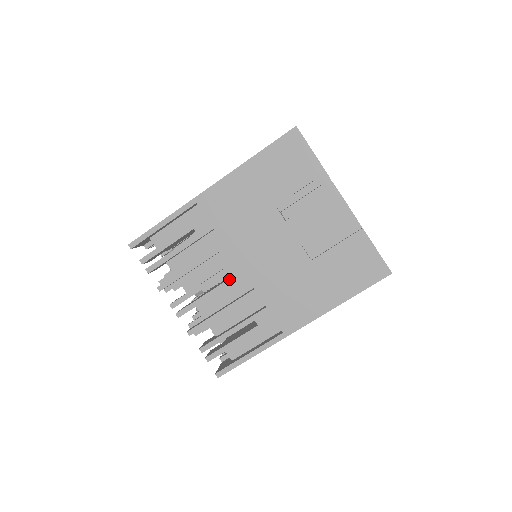
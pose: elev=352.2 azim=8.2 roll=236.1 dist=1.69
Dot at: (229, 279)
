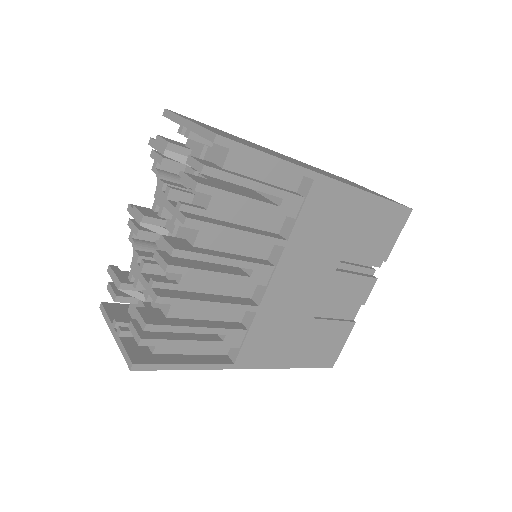
Dot at: (252, 277)
